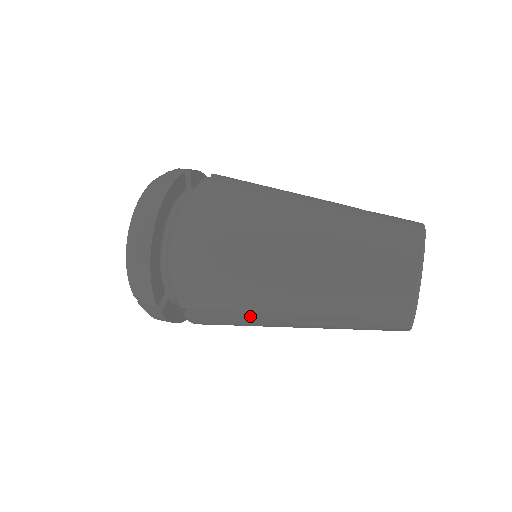
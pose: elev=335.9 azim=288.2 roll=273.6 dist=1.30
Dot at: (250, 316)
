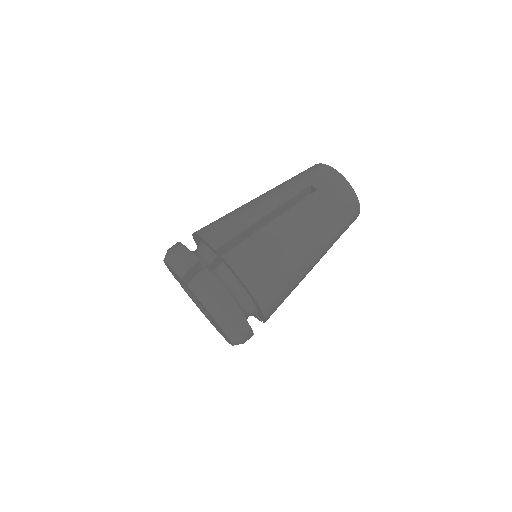
Dot at: occluded
